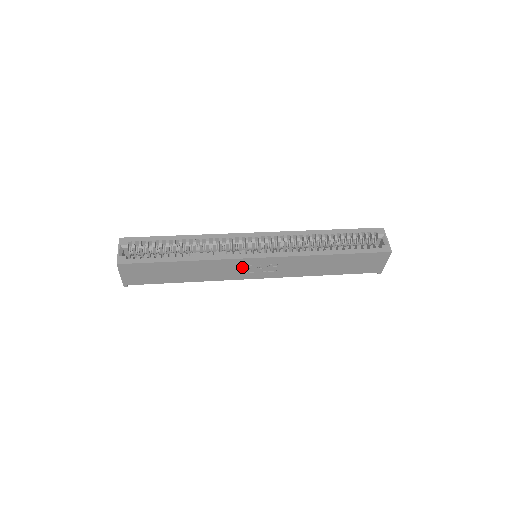
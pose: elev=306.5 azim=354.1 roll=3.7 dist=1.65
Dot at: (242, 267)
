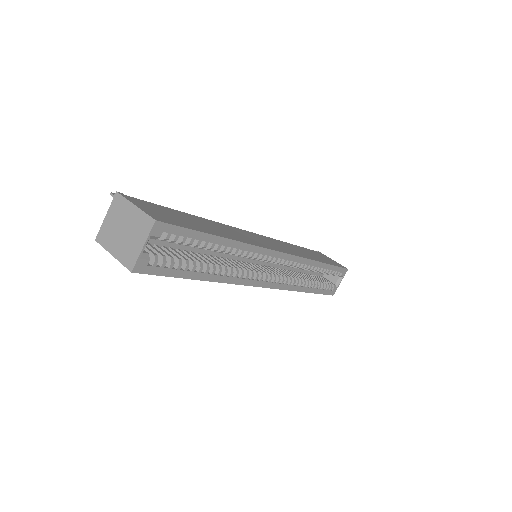
Dot at: occluded
